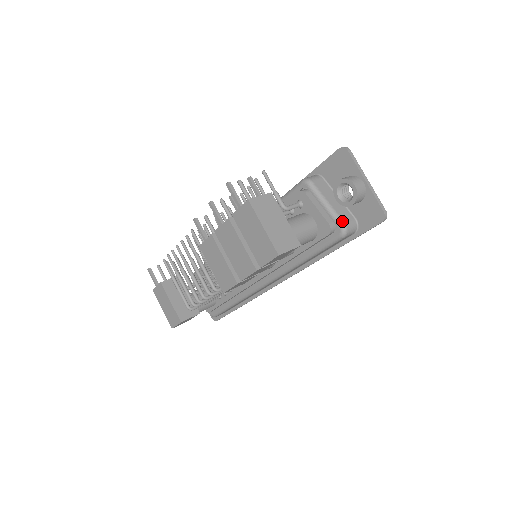
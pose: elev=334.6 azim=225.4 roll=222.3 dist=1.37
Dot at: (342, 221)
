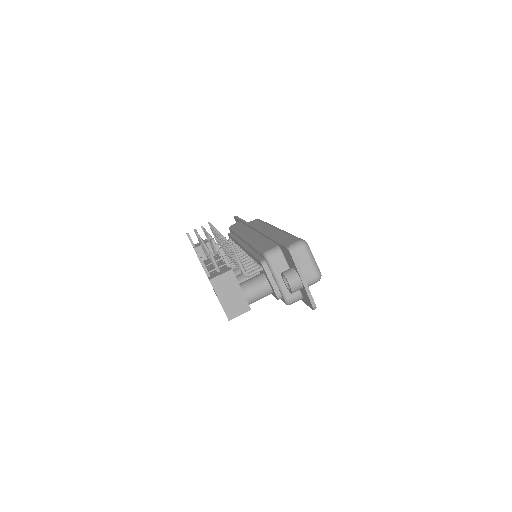
Dot at: (286, 297)
